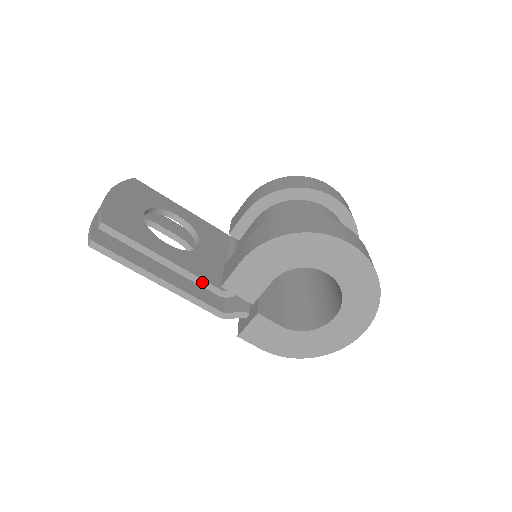
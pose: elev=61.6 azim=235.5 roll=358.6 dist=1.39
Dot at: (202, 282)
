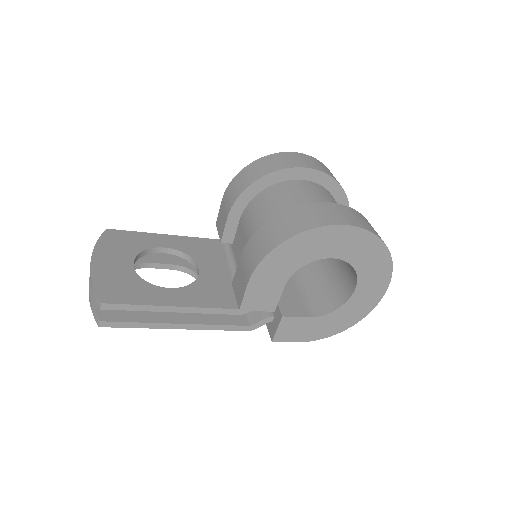
Dot at: (219, 310)
